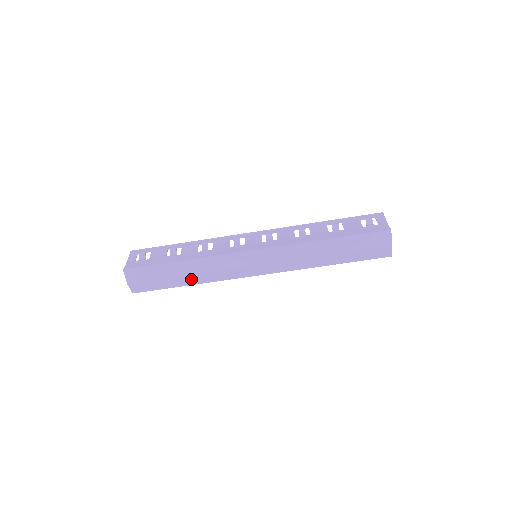
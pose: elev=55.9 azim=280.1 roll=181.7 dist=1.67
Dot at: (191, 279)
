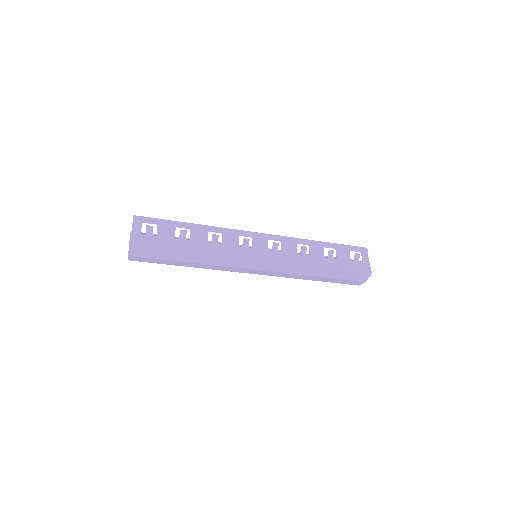
Dot at: (193, 264)
